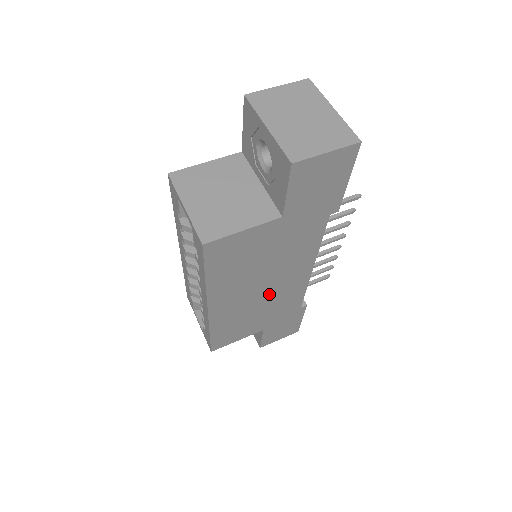
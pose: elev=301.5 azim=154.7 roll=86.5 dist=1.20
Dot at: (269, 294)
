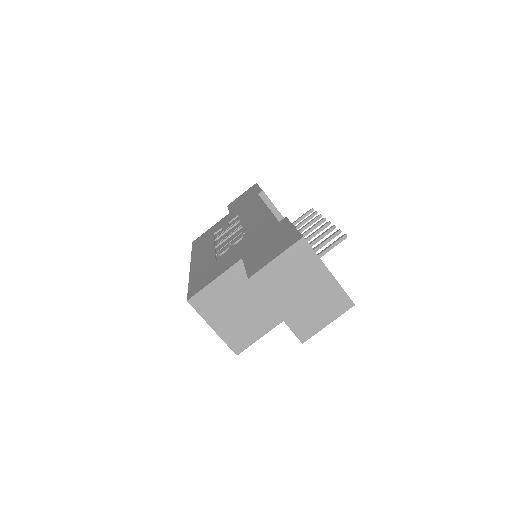
Dot at: occluded
